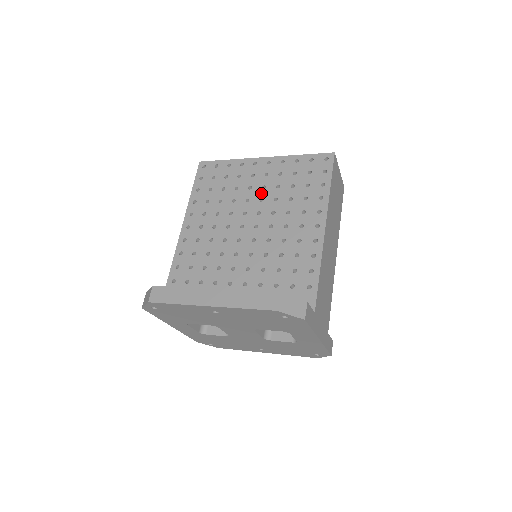
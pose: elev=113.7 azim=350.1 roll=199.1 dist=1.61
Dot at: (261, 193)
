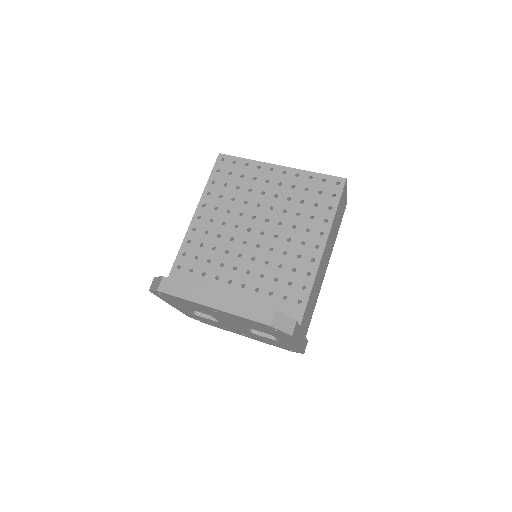
Dot at: (272, 201)
